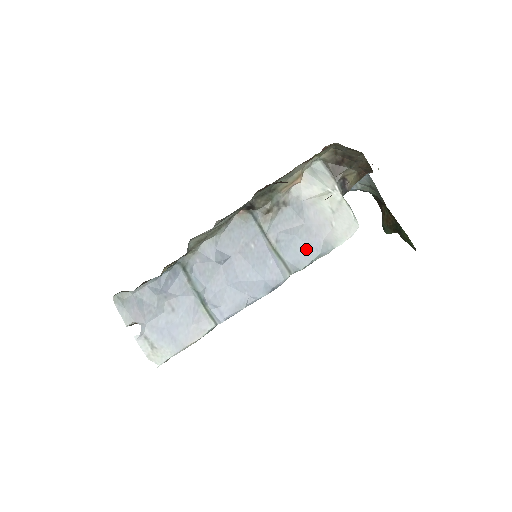
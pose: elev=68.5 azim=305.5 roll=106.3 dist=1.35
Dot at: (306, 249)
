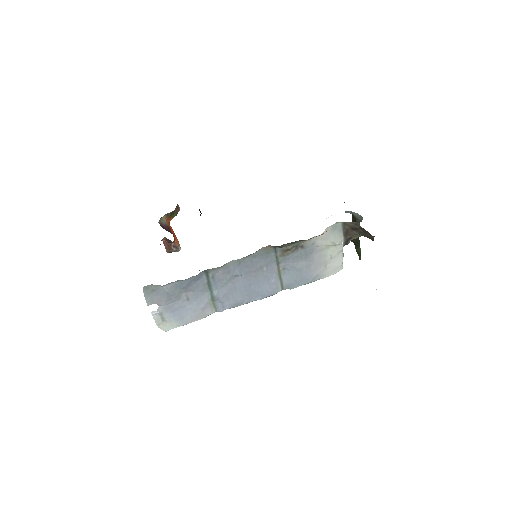
Dot at: (301, 278)
